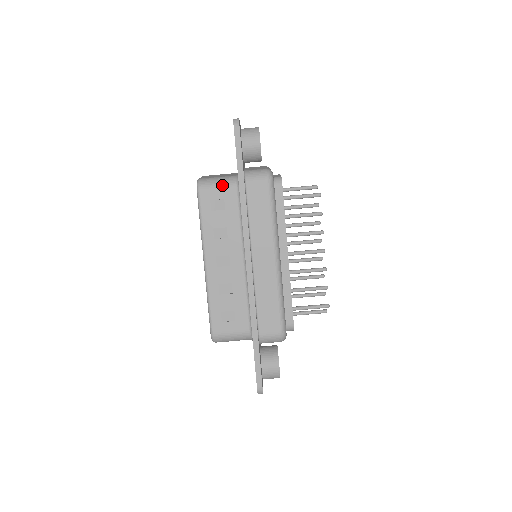
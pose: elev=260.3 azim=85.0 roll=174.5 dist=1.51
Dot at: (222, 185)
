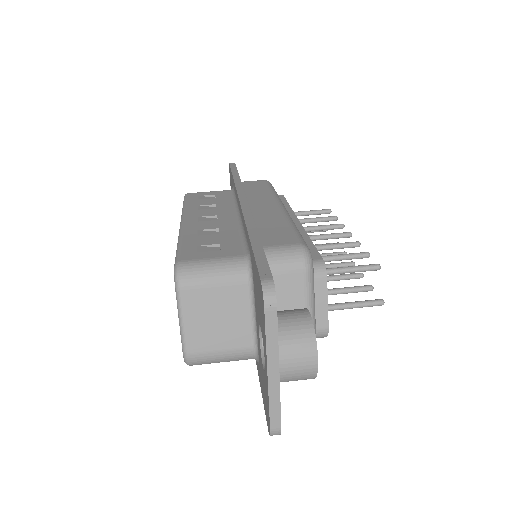
Dot at: (214, 191)
